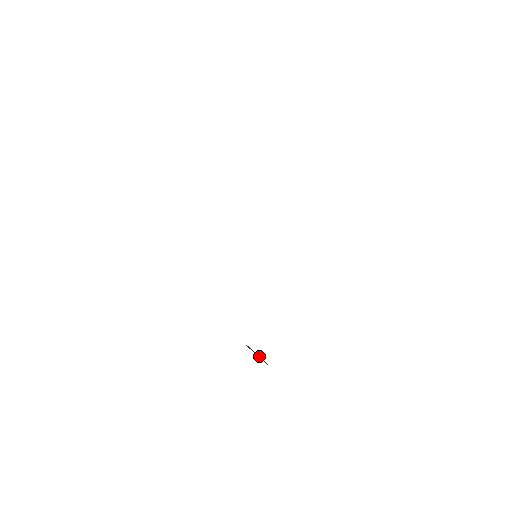
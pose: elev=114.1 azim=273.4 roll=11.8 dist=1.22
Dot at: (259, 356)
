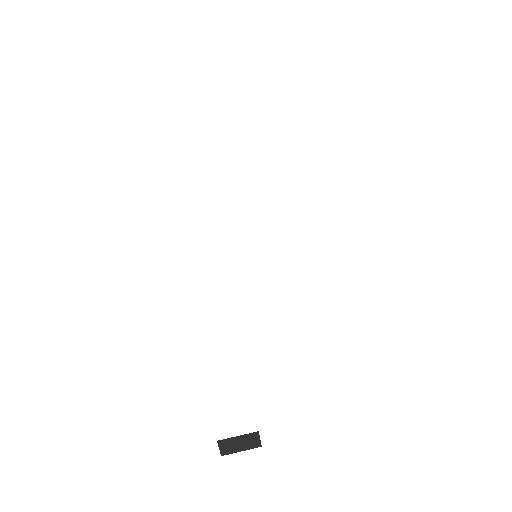
Dot at: occluded
